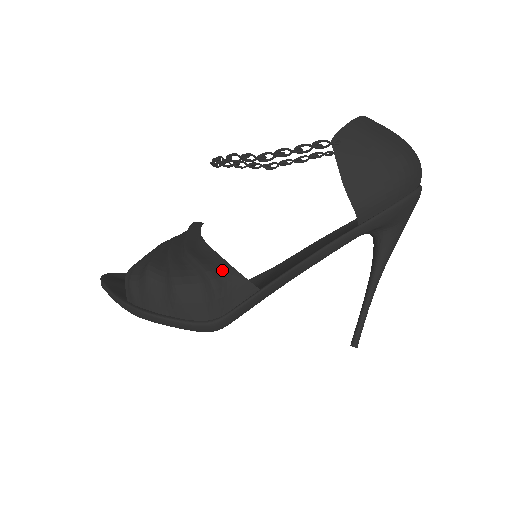
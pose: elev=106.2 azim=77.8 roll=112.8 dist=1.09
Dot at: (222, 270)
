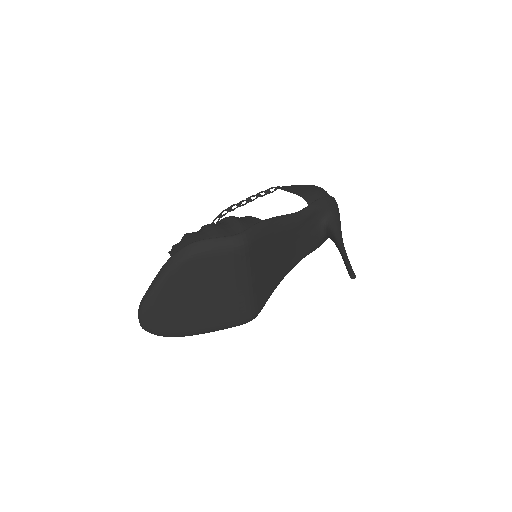
Dot at: occluded
